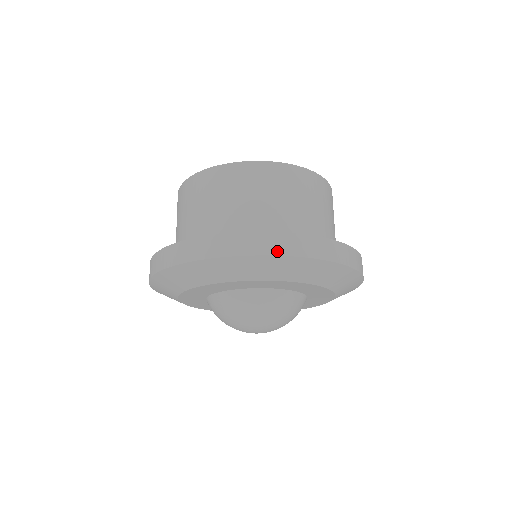
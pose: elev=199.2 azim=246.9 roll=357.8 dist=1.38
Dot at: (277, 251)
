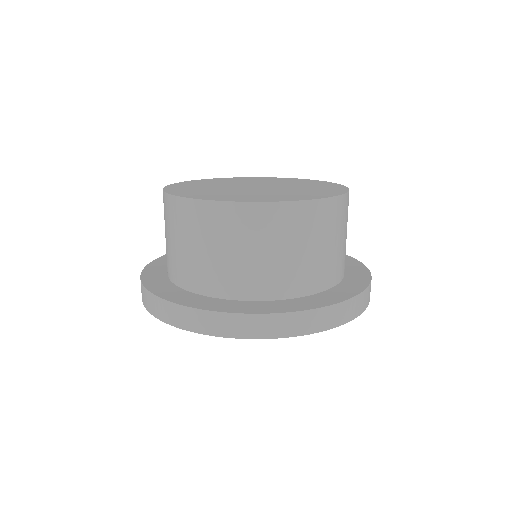
Dot at: (334, 324)
